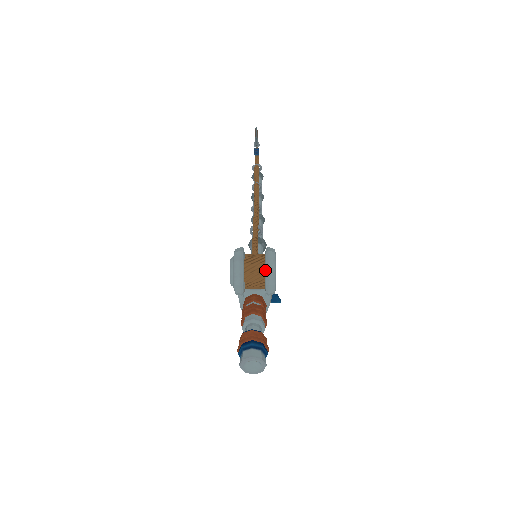
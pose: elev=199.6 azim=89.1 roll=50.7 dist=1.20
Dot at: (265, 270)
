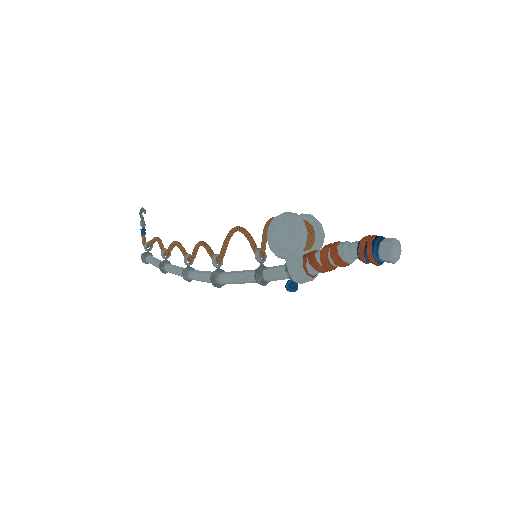
Dot at: (313, 224)
